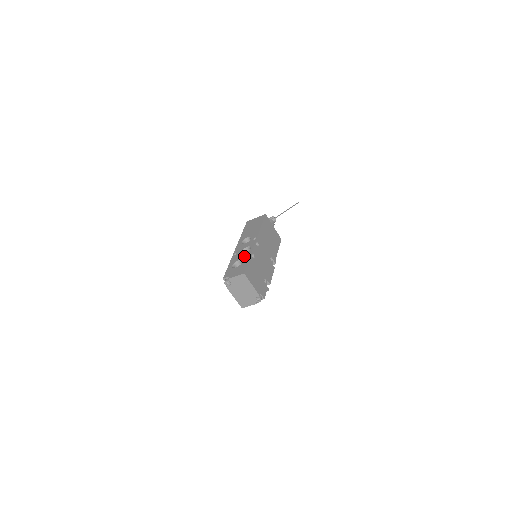
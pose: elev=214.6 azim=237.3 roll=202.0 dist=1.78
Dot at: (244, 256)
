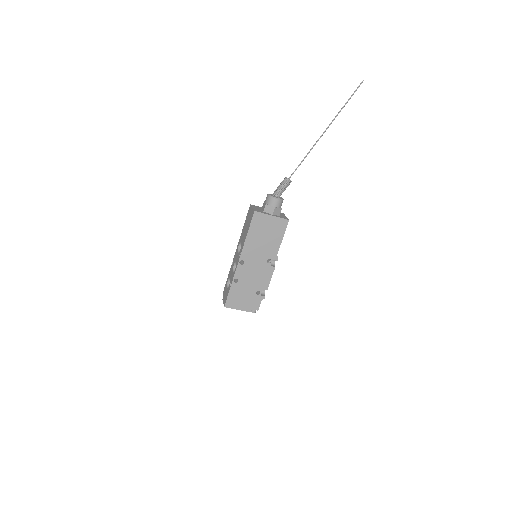
Dot at: (231, 278)
